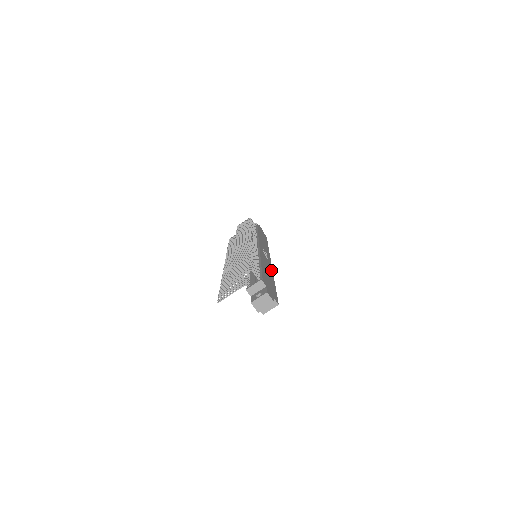
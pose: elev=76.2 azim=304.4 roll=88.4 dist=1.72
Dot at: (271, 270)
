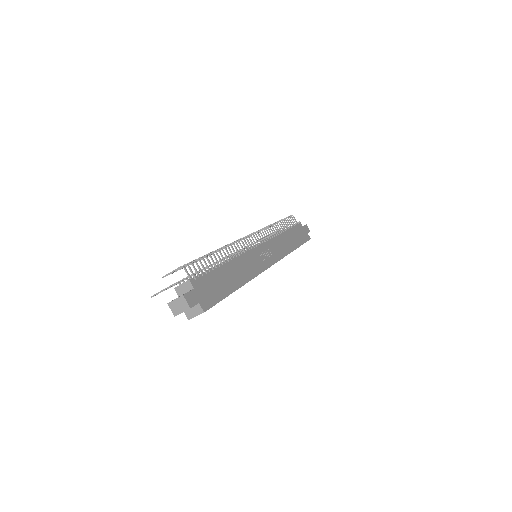
Dot at: (253, 274)
